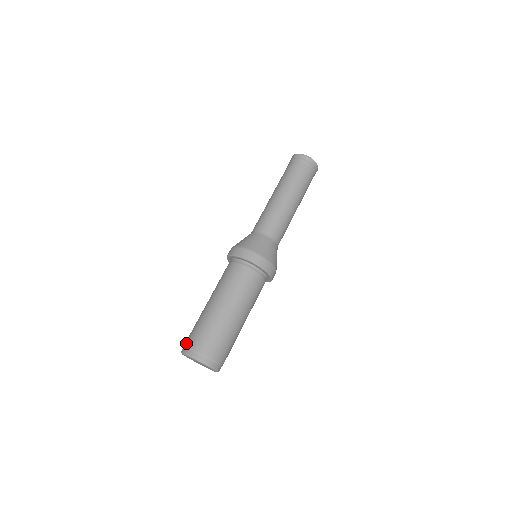
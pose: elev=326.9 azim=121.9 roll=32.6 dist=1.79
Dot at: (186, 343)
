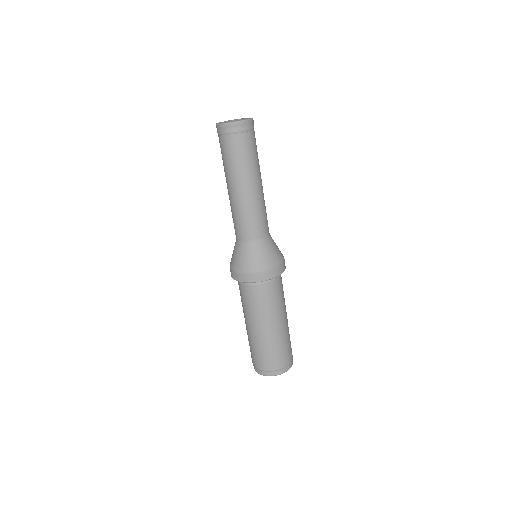
Dot at: (265, 369)
